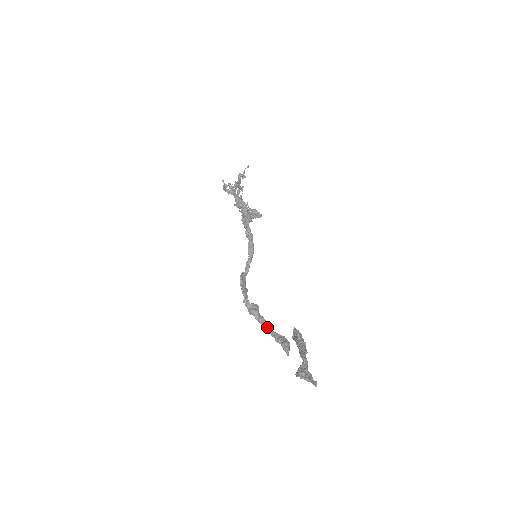
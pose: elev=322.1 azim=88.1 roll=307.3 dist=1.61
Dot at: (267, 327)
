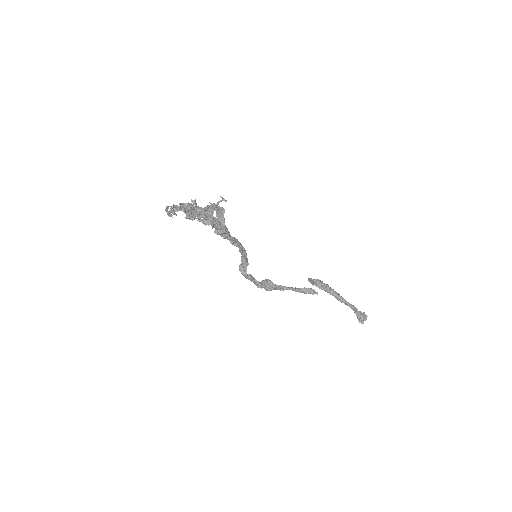
Dot at: occluded
